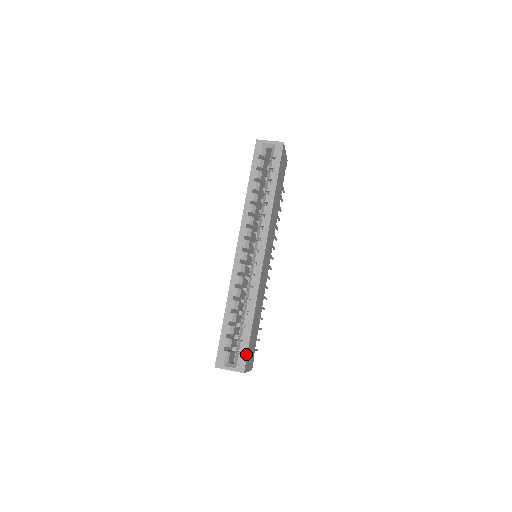
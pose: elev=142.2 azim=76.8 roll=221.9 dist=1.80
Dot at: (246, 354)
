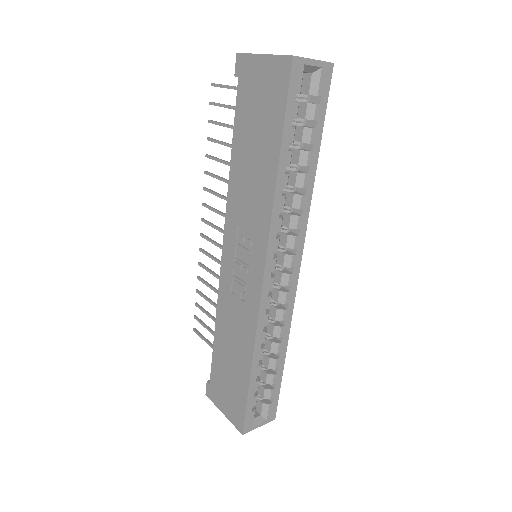
Dot at: (277, 400)
